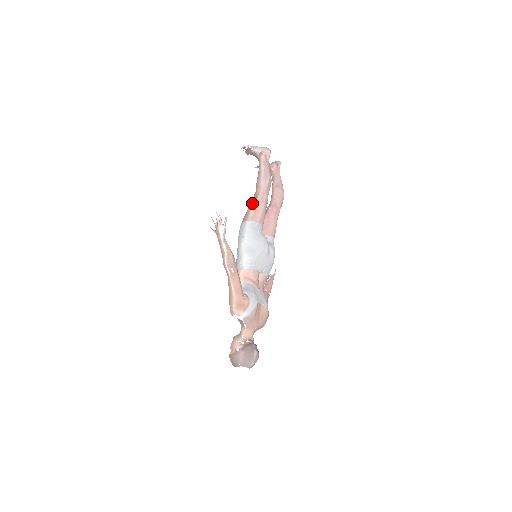
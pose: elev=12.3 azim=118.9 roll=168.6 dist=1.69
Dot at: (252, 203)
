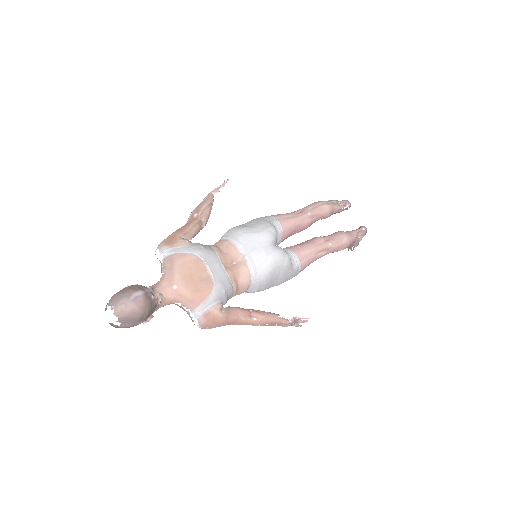
Dot at: occluded
